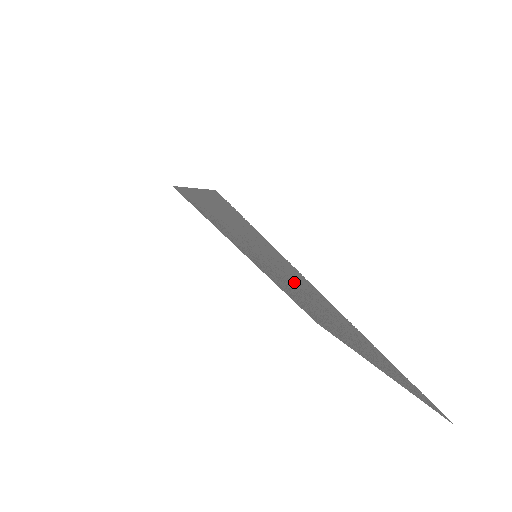
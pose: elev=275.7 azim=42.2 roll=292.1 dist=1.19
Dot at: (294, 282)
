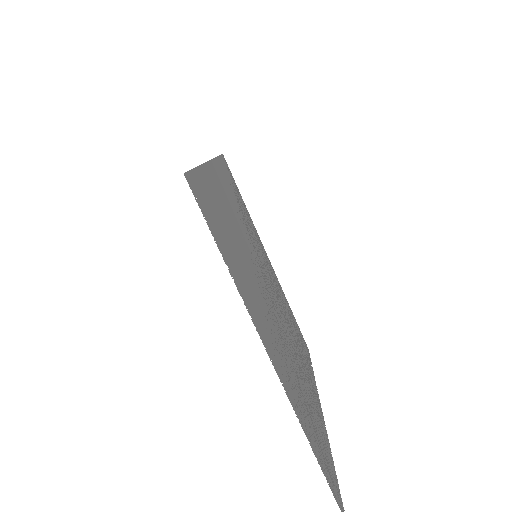
Dot at: (261, 299)
